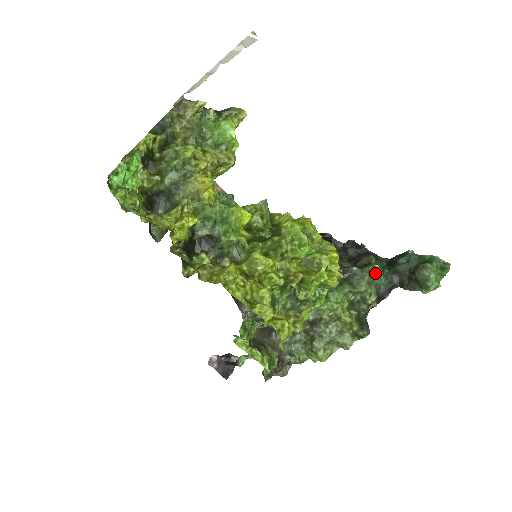
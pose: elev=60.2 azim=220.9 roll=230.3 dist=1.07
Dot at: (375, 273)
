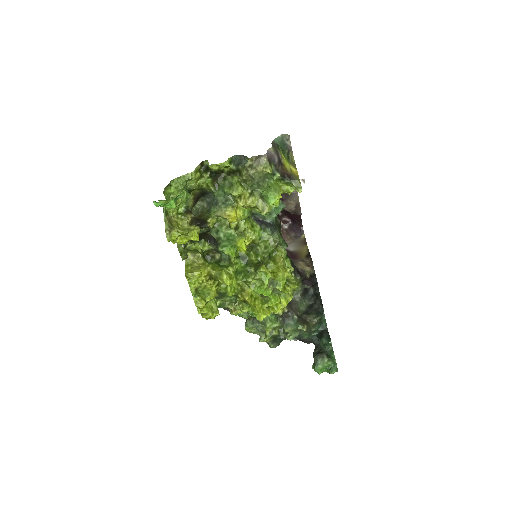
Dot at: (302, 331)
